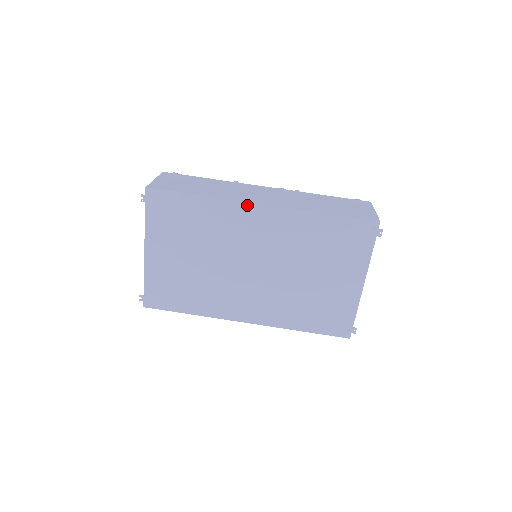
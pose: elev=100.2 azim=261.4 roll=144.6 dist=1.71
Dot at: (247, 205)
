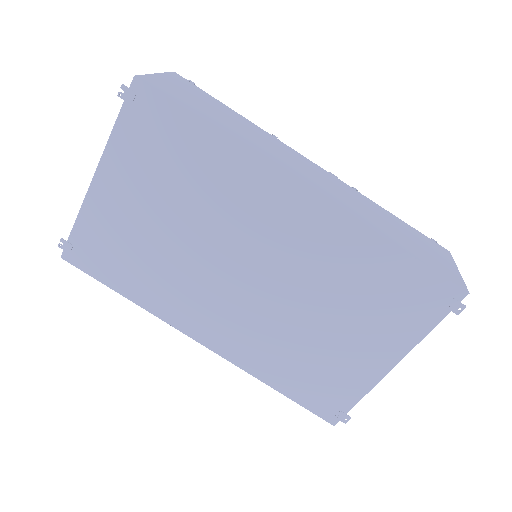
Dot at: (282, 178)
